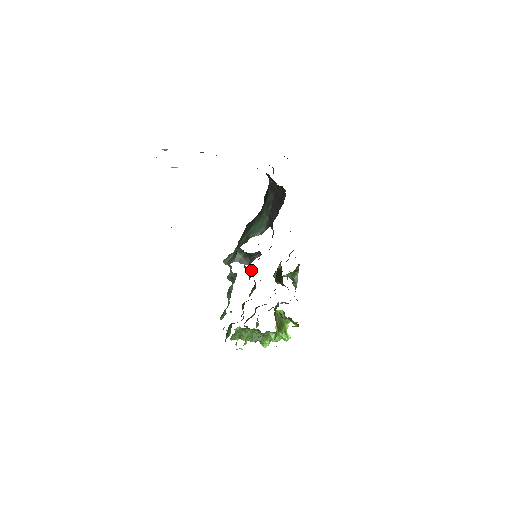
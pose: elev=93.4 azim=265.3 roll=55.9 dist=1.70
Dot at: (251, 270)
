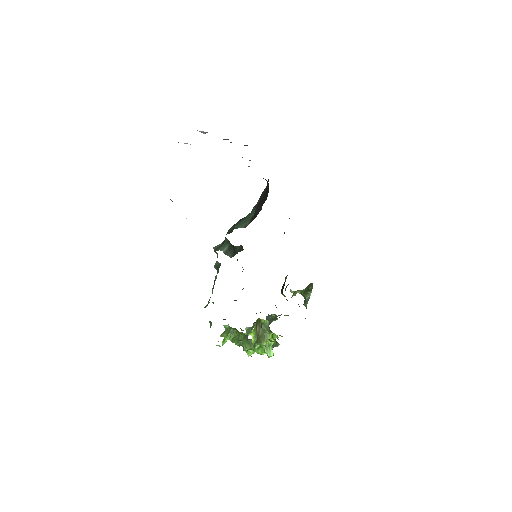
Dot at: (242, 267)
